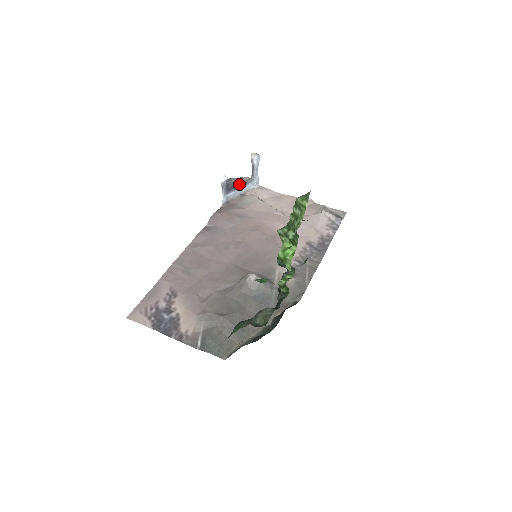
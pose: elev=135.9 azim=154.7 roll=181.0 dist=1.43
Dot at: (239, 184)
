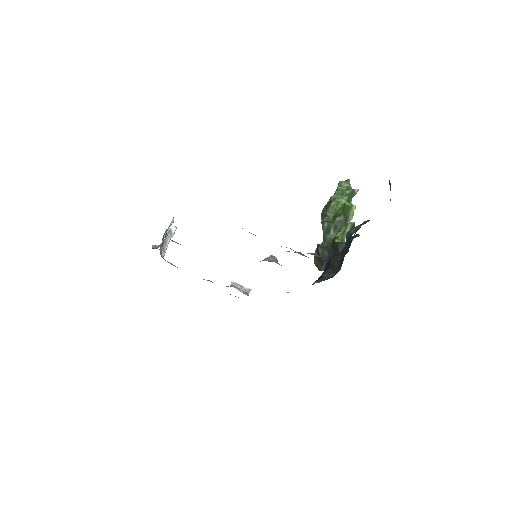
Dot at: (154, 246)
